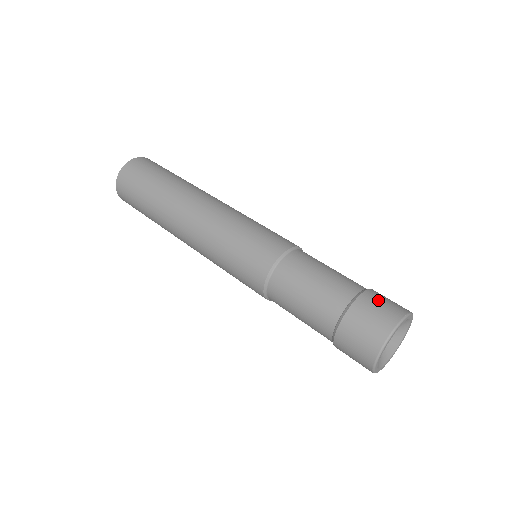
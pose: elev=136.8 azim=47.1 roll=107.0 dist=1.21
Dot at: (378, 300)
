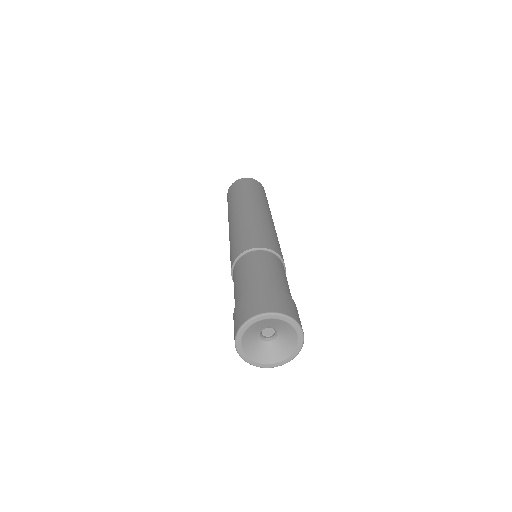
Dot at: (291, 303)
